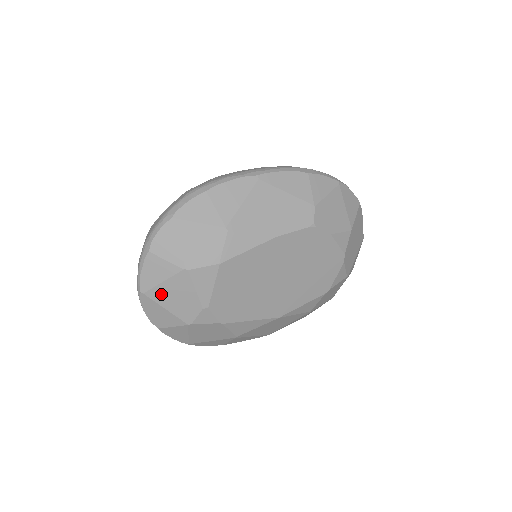
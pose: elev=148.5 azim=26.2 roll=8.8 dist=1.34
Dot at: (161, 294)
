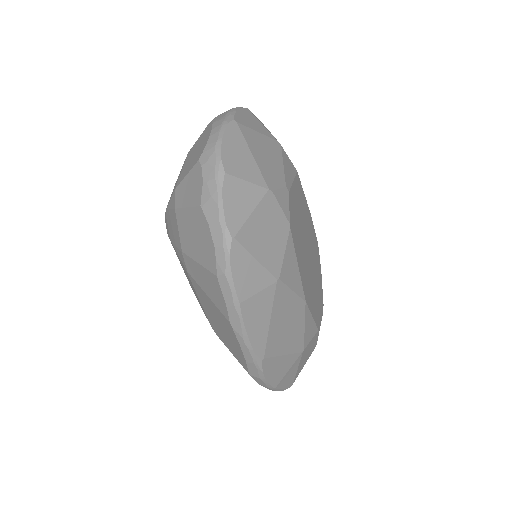
Dot at: (253, 139)
